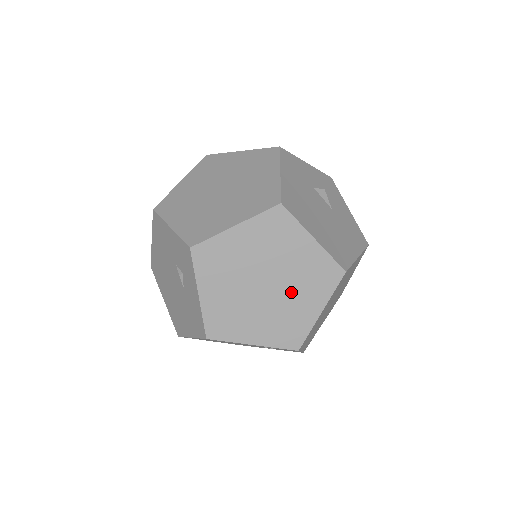
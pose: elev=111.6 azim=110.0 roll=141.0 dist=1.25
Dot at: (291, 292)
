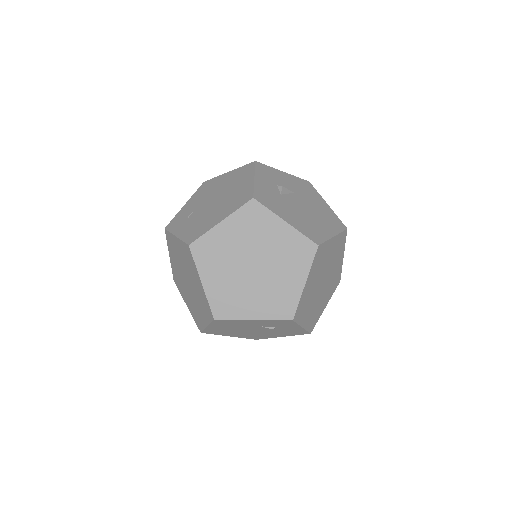
Dot at: (332, 269)
